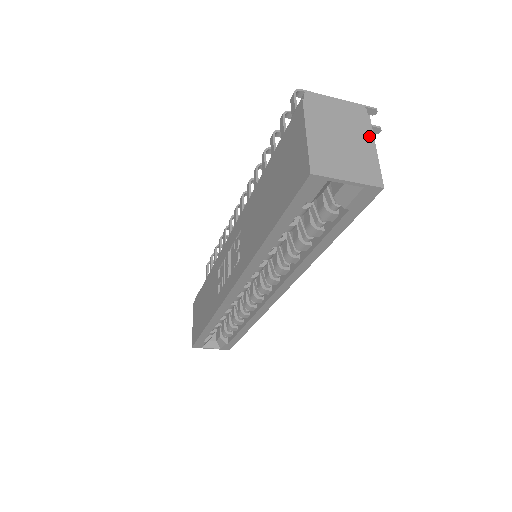
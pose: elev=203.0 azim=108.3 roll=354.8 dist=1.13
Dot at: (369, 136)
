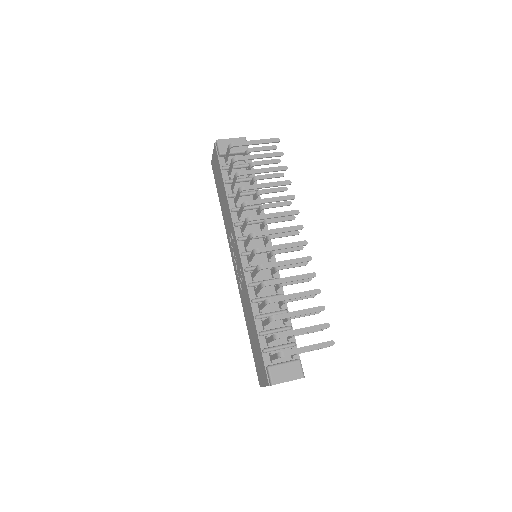
Dot at: occluded
